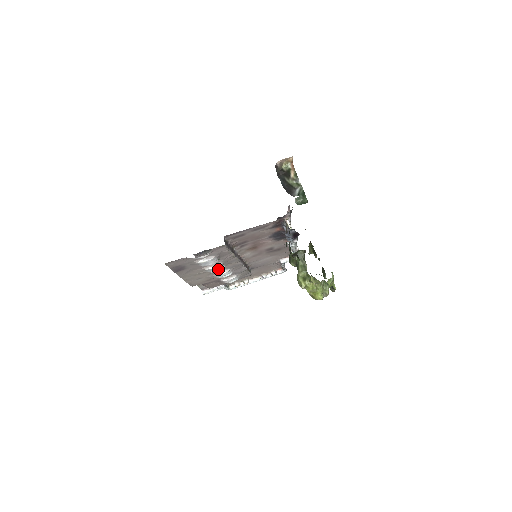
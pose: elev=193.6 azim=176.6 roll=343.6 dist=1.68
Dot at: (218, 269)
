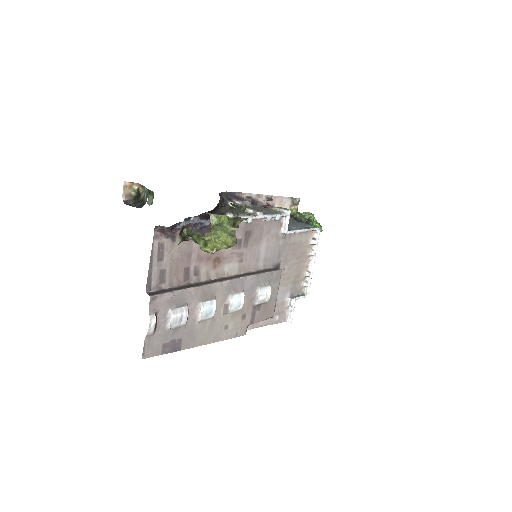
Dot at: (211, 308)
